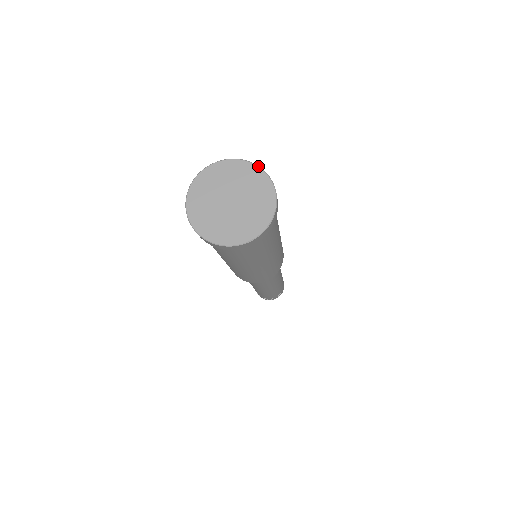
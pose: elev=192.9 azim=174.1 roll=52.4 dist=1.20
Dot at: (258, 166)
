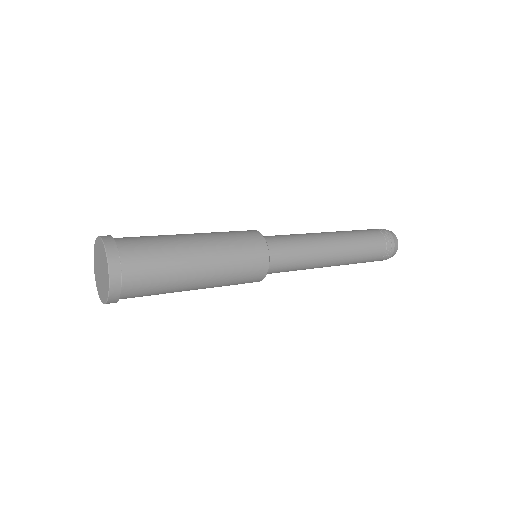
Dot at: (106, 252)
